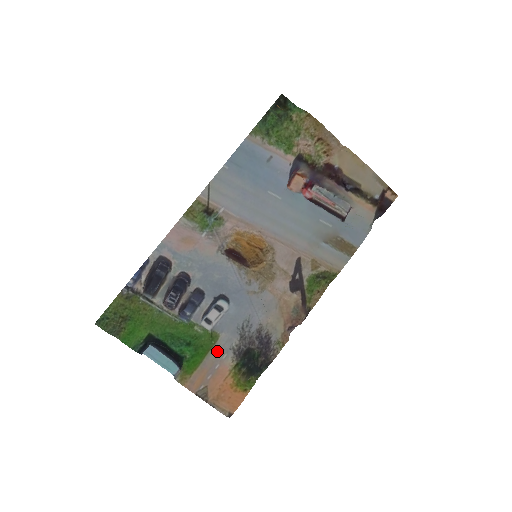
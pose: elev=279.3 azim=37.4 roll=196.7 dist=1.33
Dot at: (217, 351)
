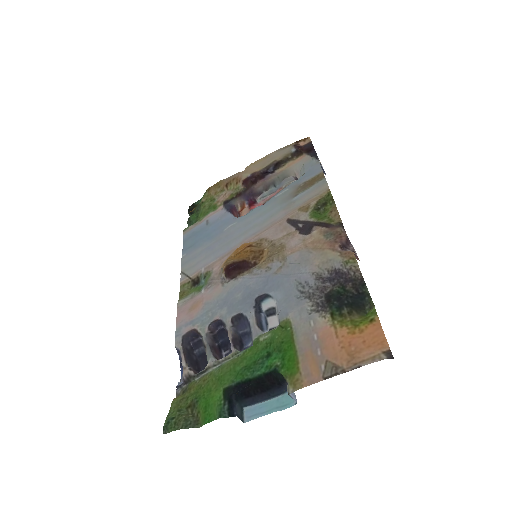
Dot at: (300, 329)
